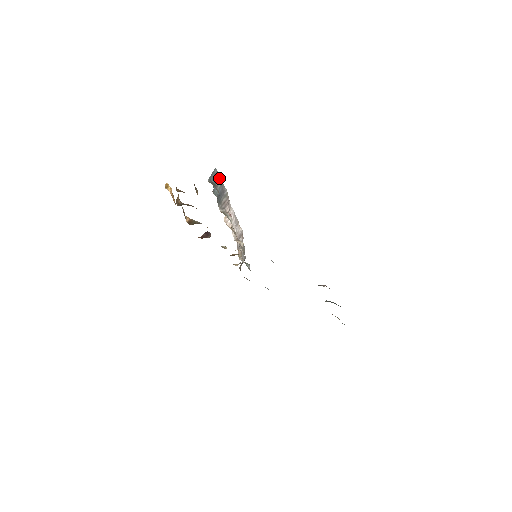
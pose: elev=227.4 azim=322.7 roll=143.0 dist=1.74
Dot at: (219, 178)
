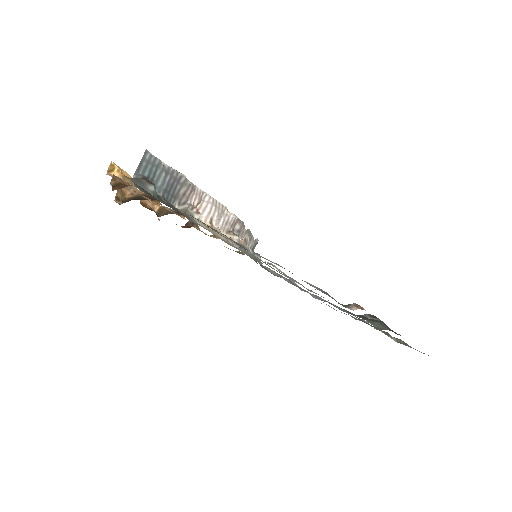
Dot at: (160, 163)
